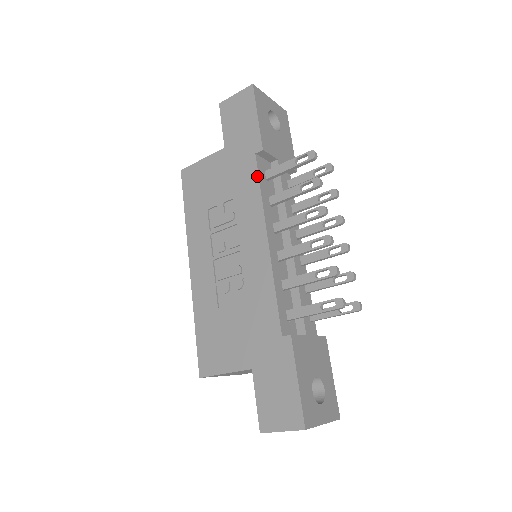
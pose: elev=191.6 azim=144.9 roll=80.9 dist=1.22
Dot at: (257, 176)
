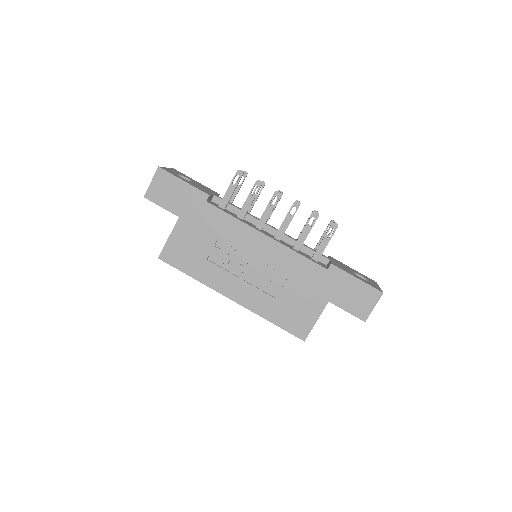
Dot at: (222, 212)
